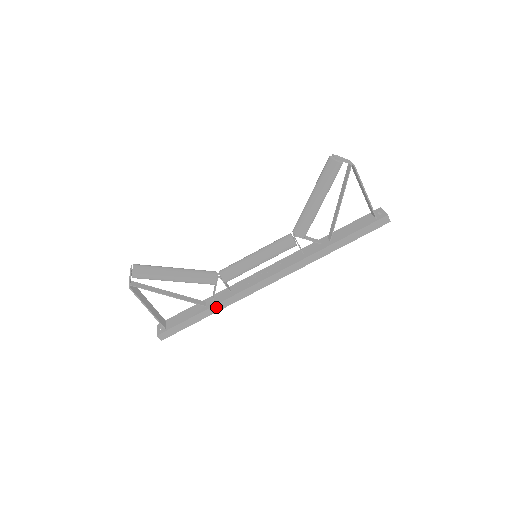
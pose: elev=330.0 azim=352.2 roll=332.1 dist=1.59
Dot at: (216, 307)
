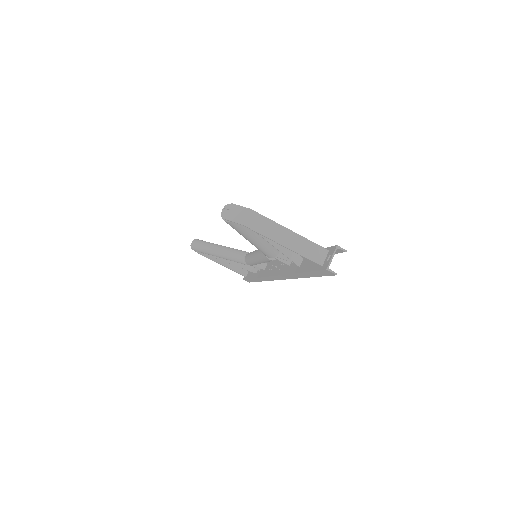
Dot at: (259, 279)
